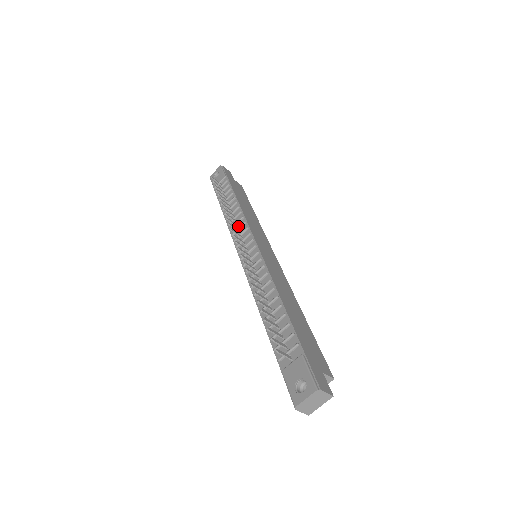
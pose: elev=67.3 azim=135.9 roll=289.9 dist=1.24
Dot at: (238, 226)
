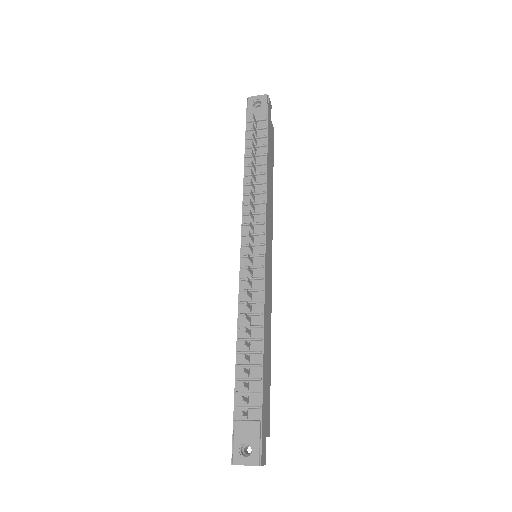
Dot at: (255, 208)
